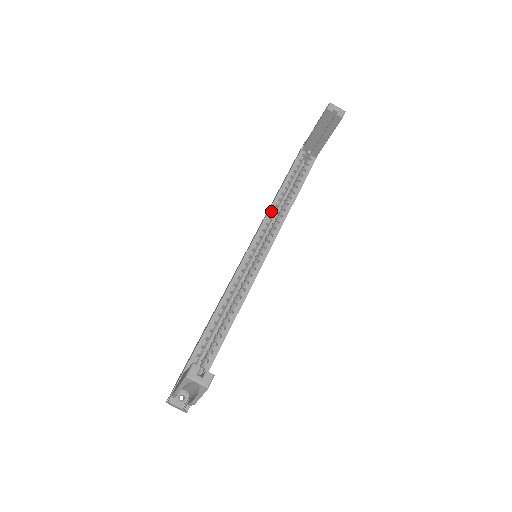
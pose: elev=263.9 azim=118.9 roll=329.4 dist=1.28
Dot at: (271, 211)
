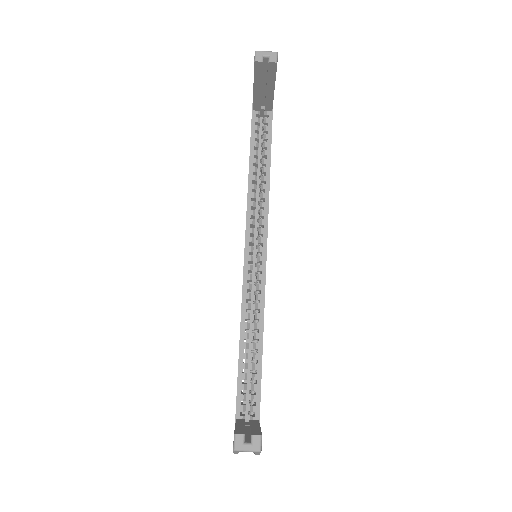
Dot at: (250, 200)
